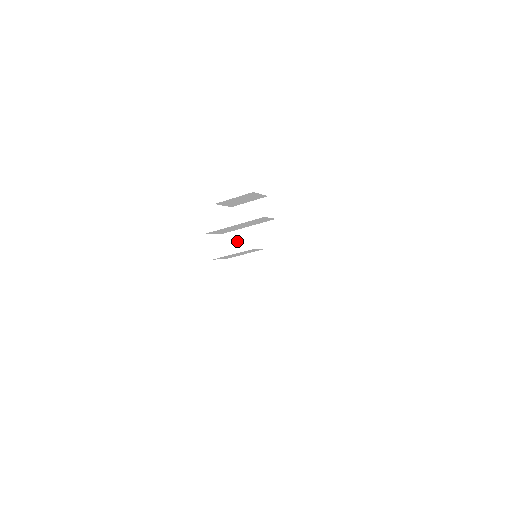
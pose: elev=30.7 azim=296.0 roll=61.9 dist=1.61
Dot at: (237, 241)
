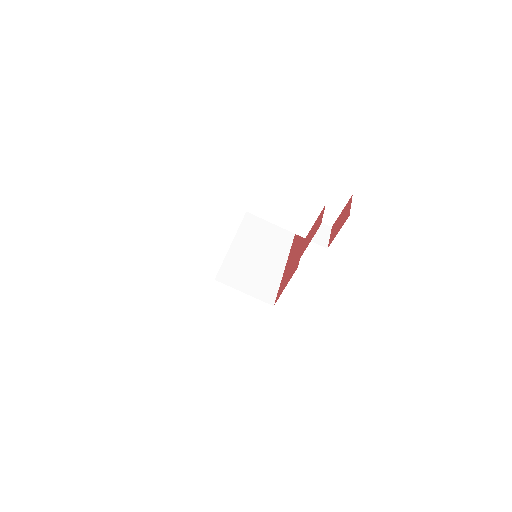
Dot at: occluded
